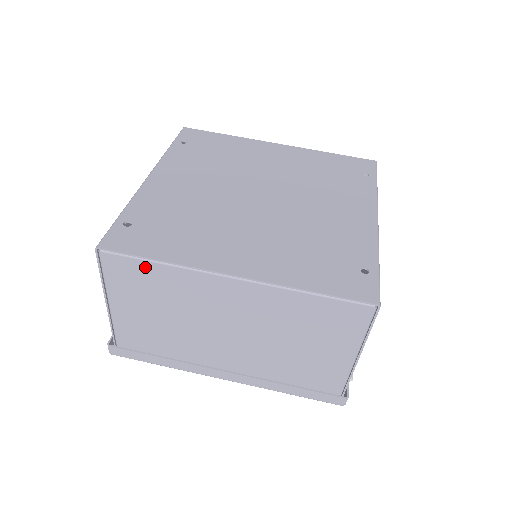
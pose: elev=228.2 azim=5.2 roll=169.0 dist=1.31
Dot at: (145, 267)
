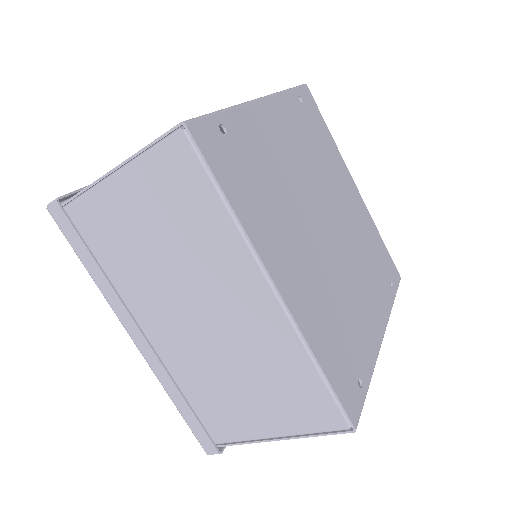
Dot at: (206, 192)
